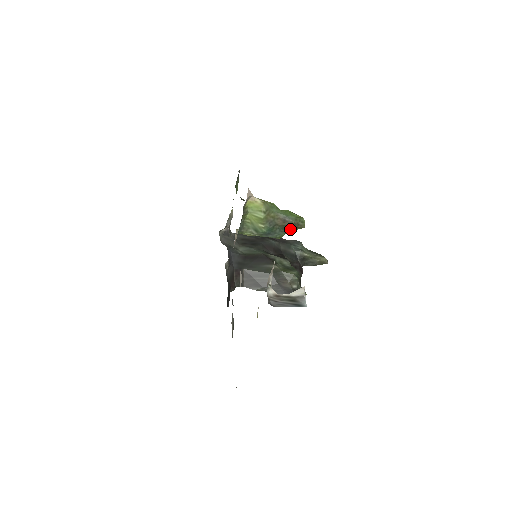
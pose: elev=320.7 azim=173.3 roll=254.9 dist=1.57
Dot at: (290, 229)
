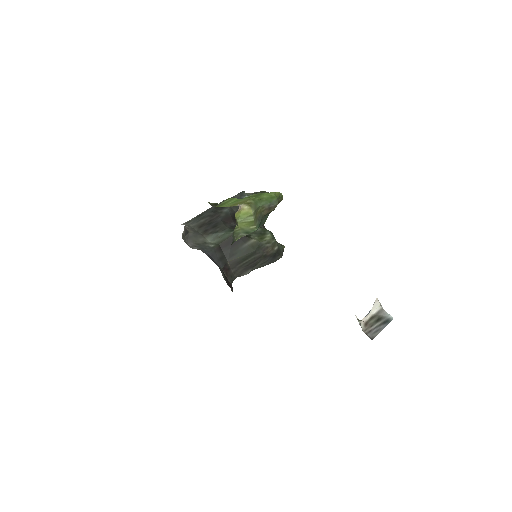
Dot at: occluded
